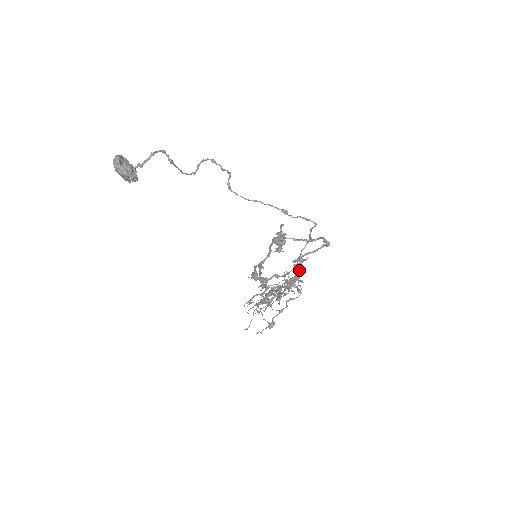
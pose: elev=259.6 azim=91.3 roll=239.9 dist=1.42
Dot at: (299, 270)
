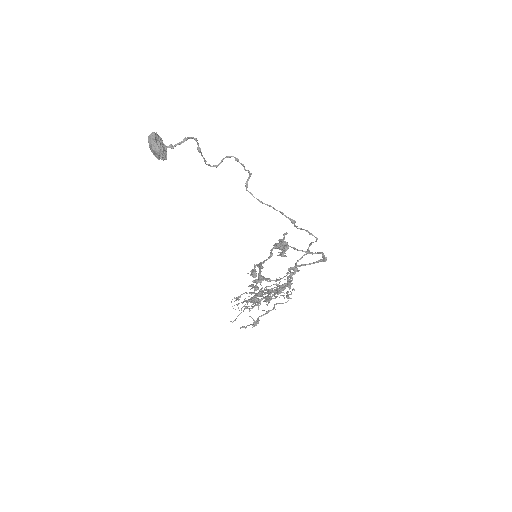
Dot at: (291, 278)
